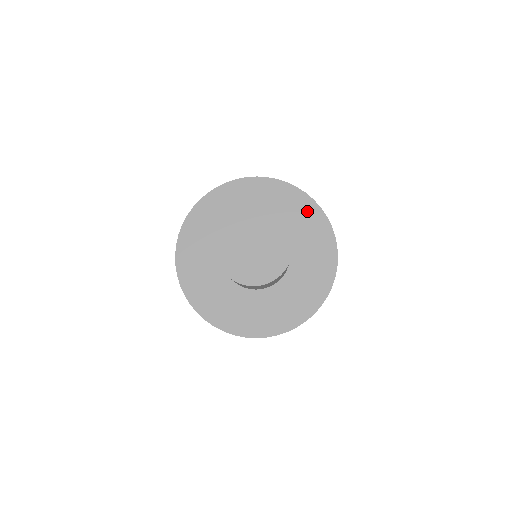
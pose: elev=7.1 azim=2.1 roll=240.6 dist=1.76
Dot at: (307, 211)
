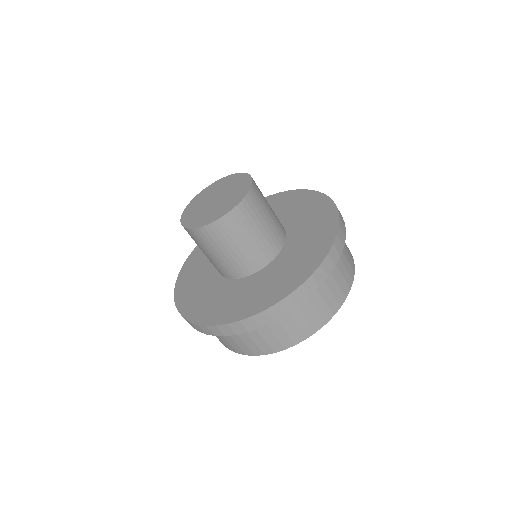
Dot at: (322, 213)
